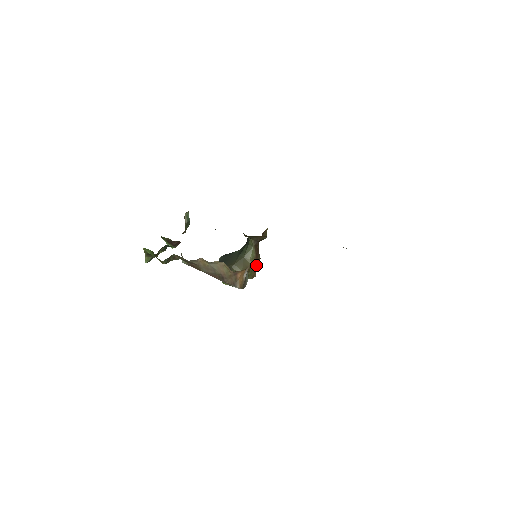
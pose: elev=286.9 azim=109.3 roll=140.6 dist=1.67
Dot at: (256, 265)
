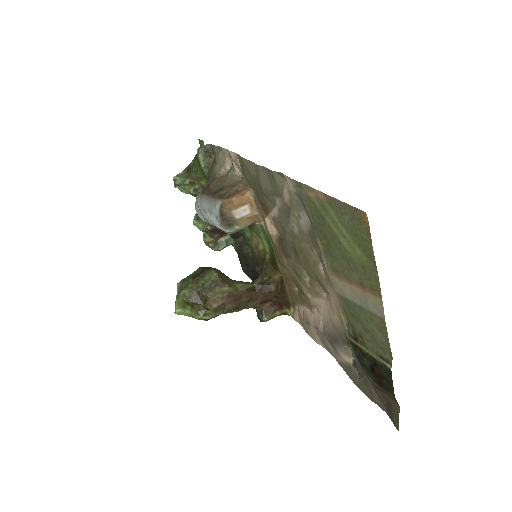
Dot at: (232, 297)
